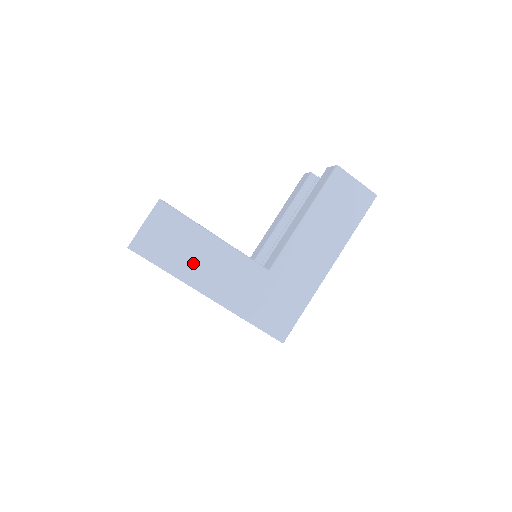
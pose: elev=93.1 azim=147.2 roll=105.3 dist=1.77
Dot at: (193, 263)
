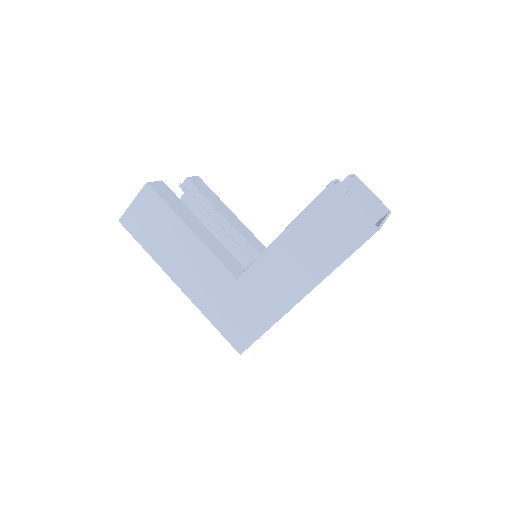
Dot at: (167, 250)
